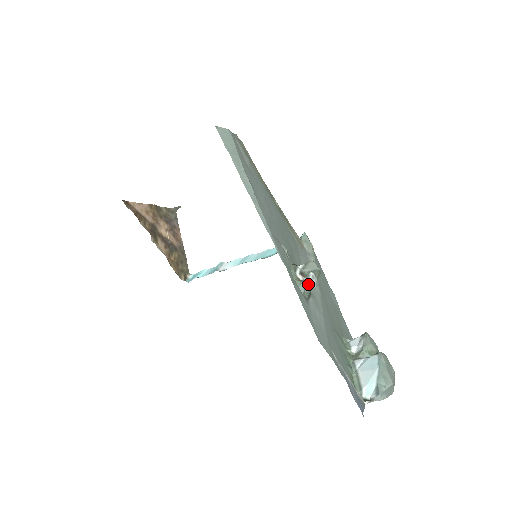
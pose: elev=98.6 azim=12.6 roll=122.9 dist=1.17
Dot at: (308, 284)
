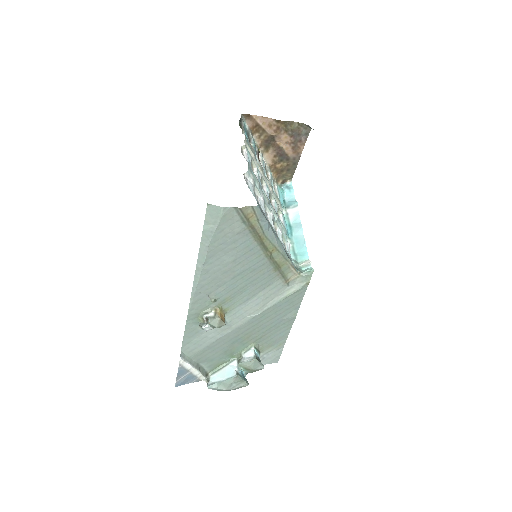
Dot at: (202, 327)
